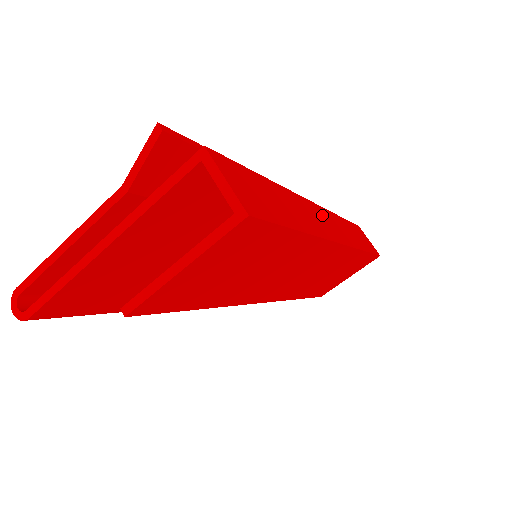
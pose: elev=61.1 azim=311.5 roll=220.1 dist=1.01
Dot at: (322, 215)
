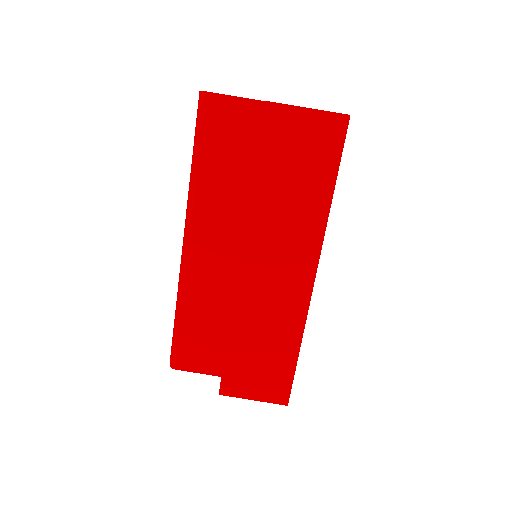
Dot at: occluded
